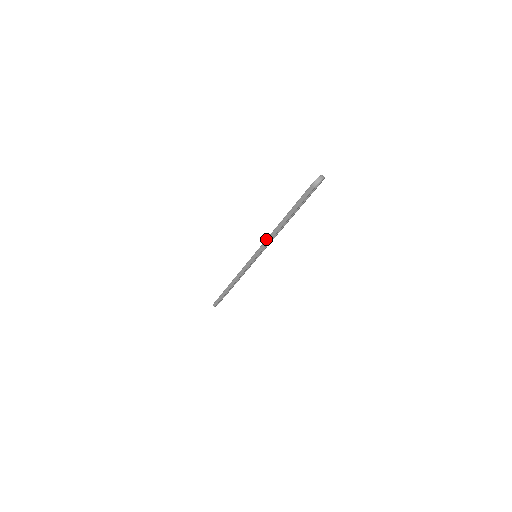
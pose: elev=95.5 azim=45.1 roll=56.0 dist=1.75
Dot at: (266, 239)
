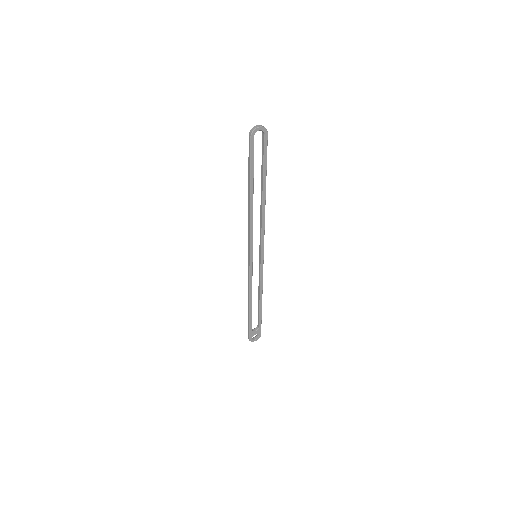
Dot at: (248, 224)
